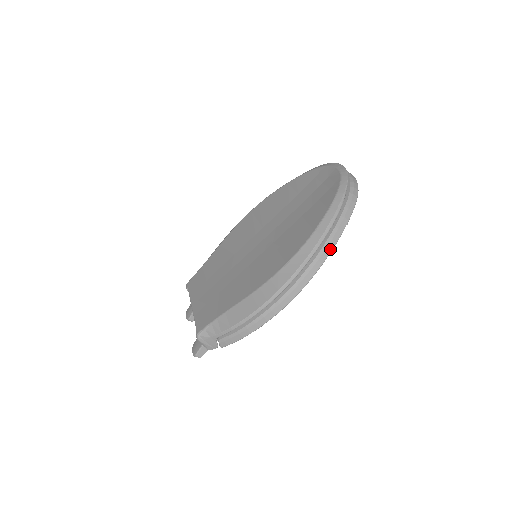
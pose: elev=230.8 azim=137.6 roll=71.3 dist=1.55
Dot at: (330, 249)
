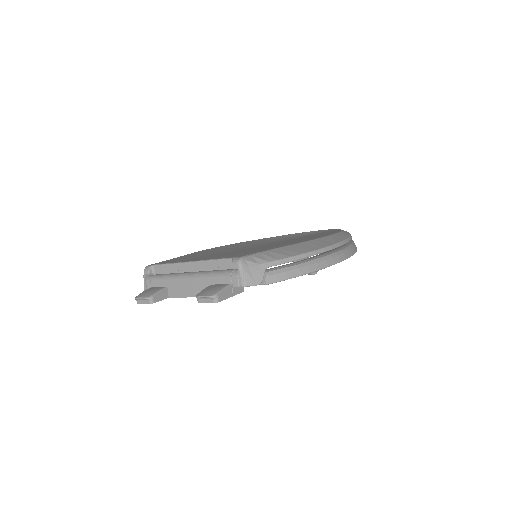
Dot at: (356, 247)
